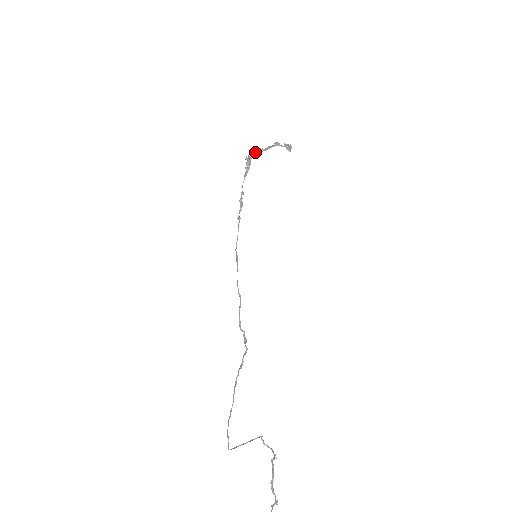
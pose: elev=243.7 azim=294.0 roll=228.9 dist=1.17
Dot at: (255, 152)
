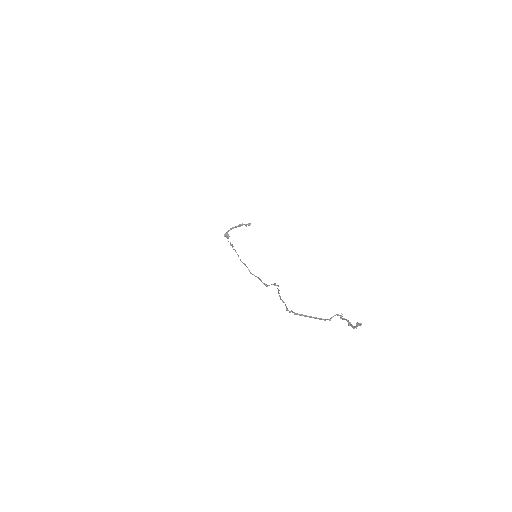
Dot at: (228, 230)
